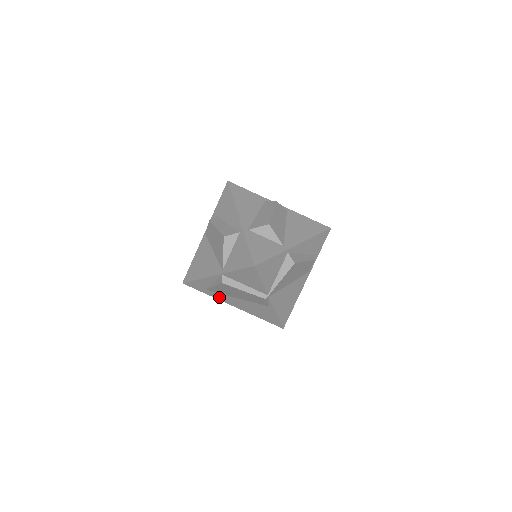
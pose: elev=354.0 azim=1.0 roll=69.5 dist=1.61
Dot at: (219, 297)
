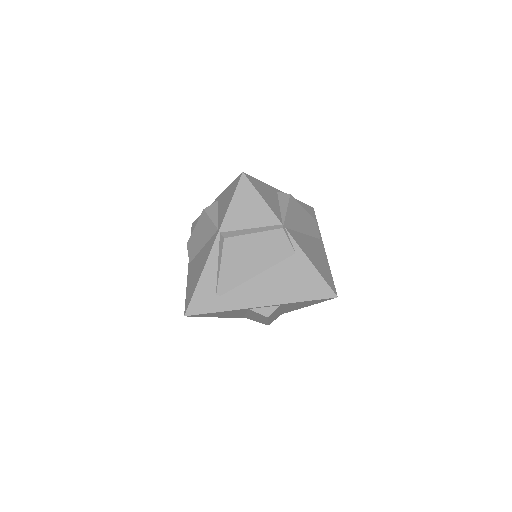
Dot at: (237, 301)
